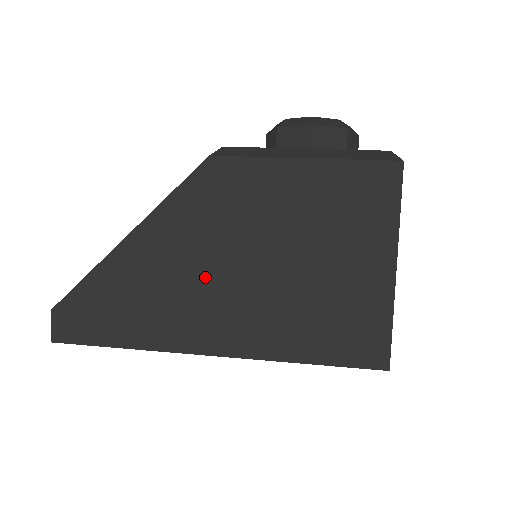
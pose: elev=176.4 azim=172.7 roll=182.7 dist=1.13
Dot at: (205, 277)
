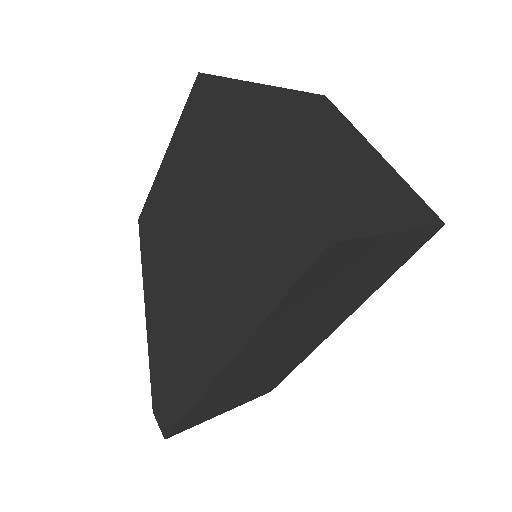
Dot at: (184, 305)
